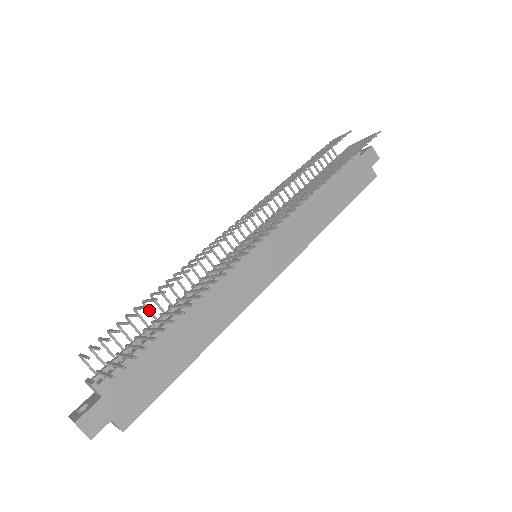
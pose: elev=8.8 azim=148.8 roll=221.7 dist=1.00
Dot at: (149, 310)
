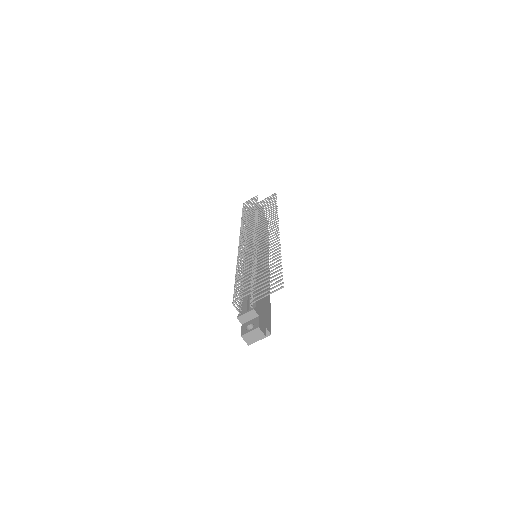
Dot at: (238, 282)
